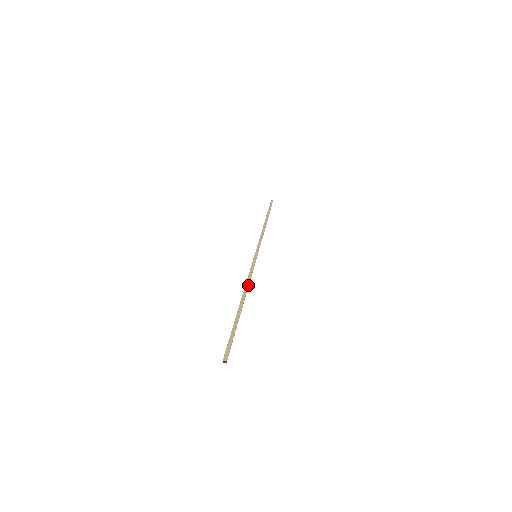
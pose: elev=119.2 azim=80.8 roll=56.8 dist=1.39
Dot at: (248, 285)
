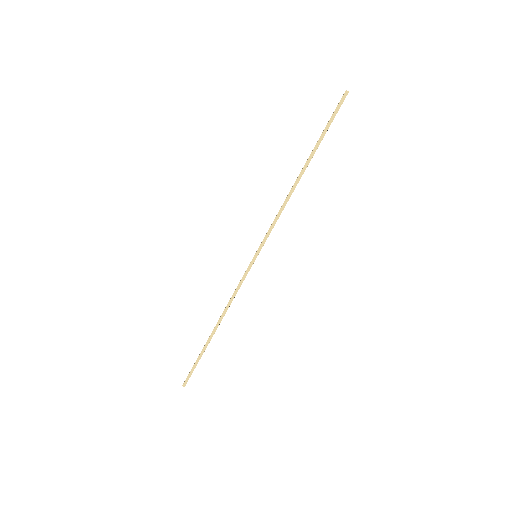
Dot at: occluded
